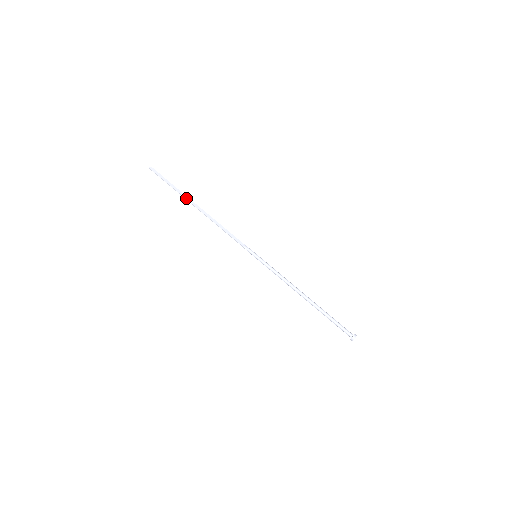
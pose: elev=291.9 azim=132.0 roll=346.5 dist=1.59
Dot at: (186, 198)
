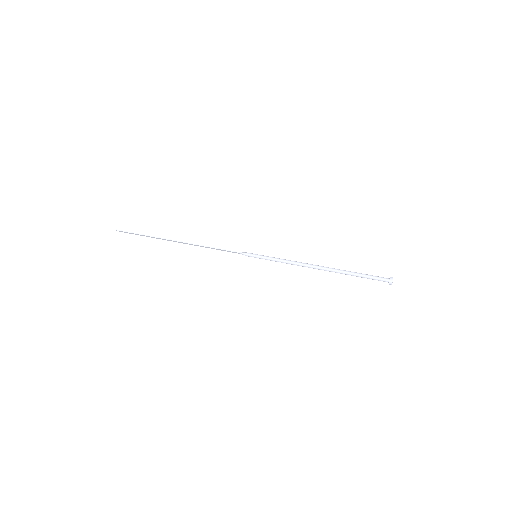
Dot at: (164, 238)
